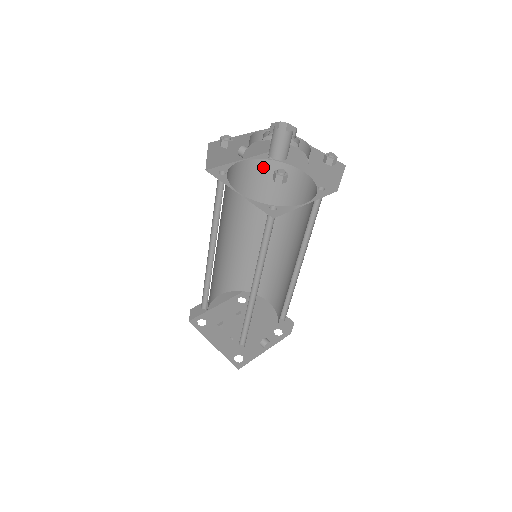
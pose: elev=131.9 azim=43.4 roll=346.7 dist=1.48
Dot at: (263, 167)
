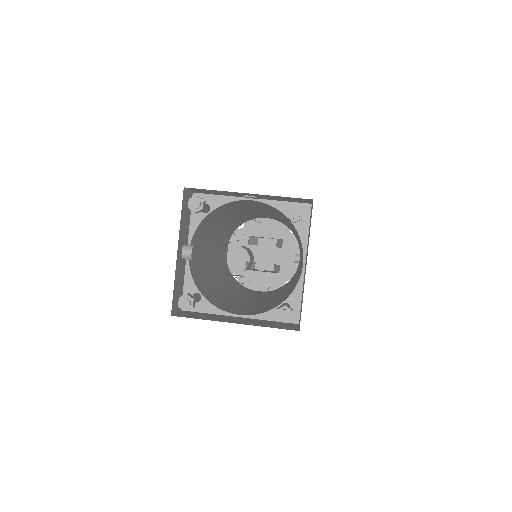
Dot at: (205, 221)
